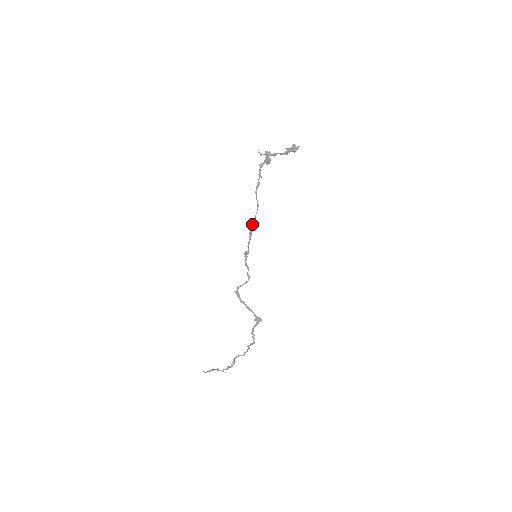
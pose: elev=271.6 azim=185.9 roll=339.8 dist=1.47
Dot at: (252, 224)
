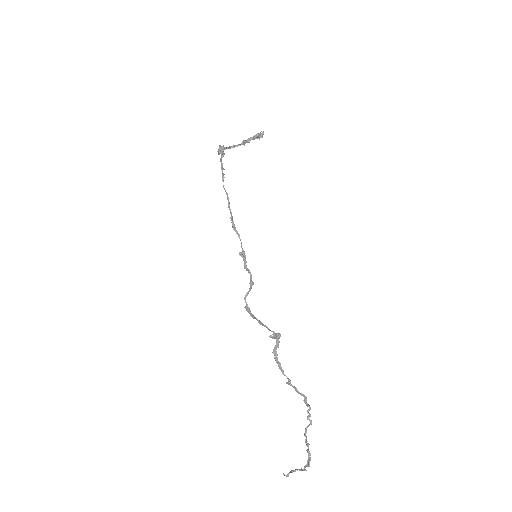
Dot at: (232, 218)
